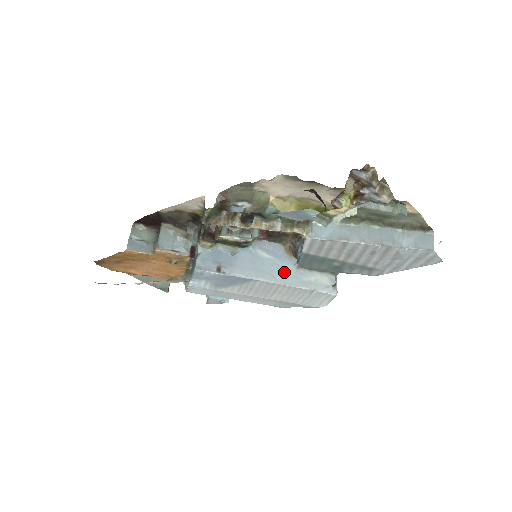
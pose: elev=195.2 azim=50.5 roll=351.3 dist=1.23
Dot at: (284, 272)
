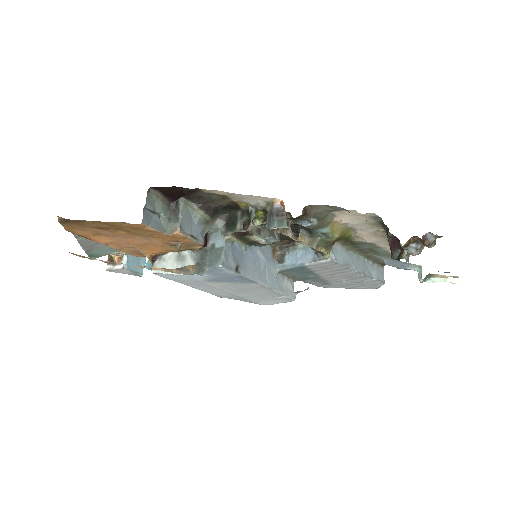
Dot at: (271, 276)
